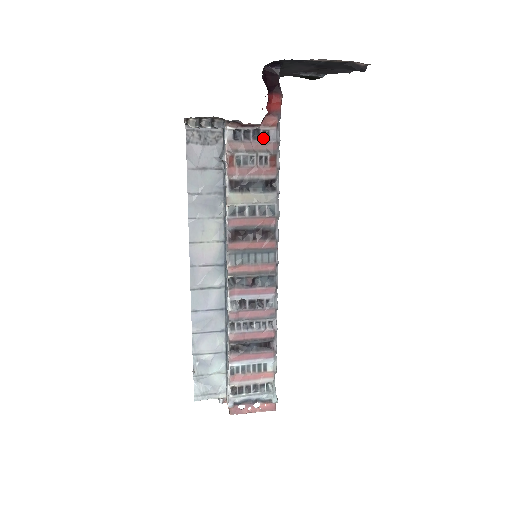
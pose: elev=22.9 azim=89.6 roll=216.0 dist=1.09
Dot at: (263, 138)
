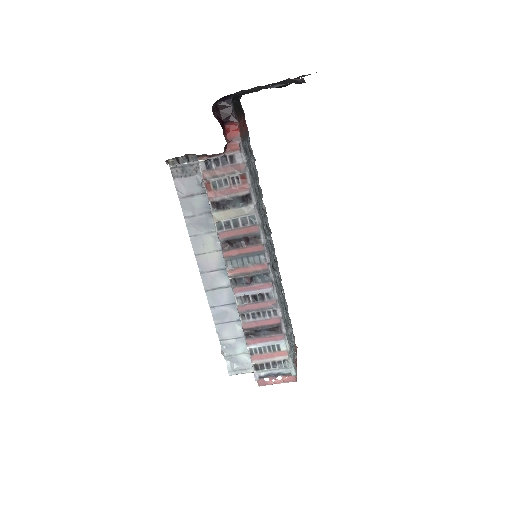
Dot at: (230, 162)
